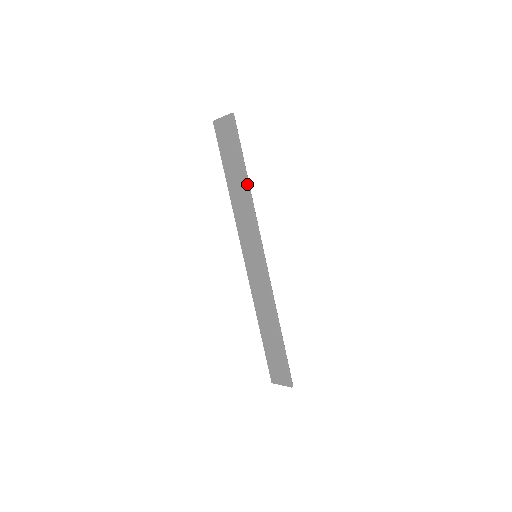
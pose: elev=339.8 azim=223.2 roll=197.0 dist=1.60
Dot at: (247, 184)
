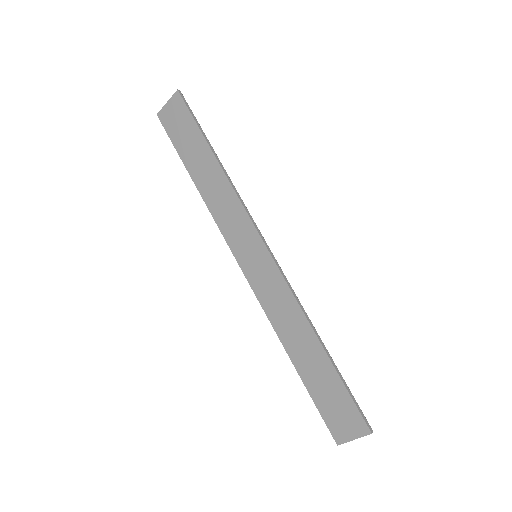
Dot at: (218, 162)
